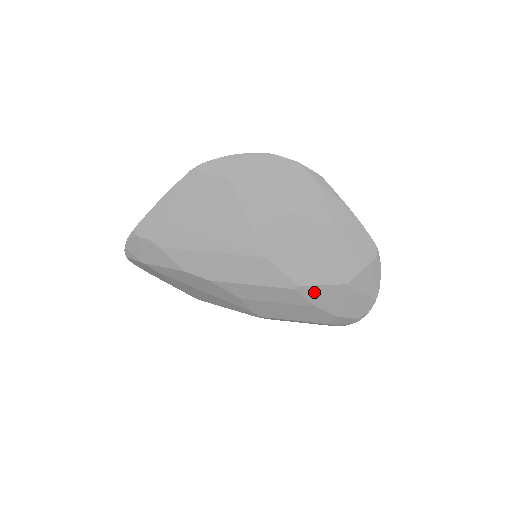
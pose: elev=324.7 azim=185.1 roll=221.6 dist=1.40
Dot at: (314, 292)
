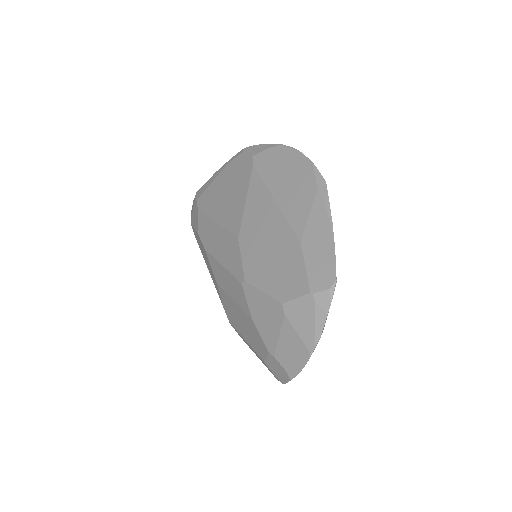
Dot at: (255, 297)
